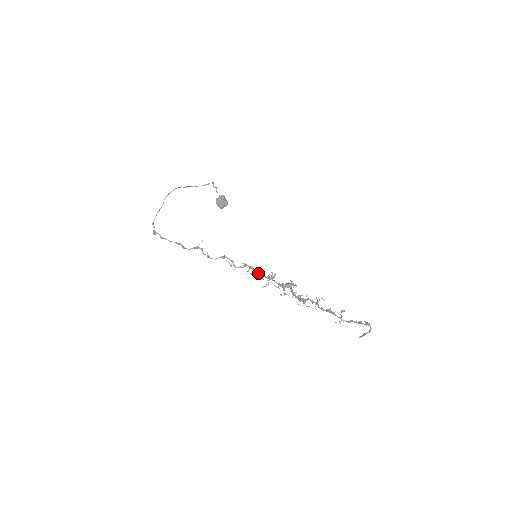
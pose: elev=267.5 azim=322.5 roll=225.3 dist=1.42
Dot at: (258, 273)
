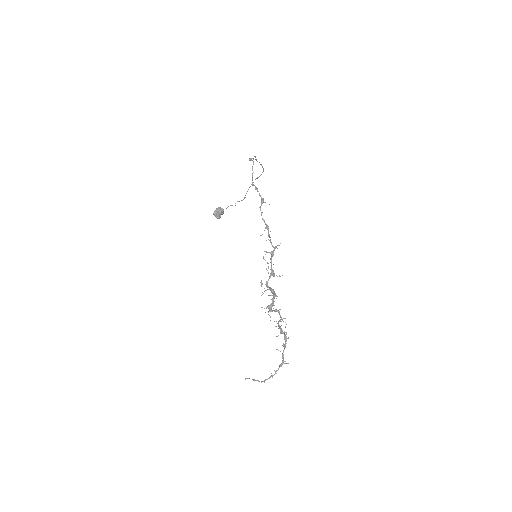
Dot at: occluded
